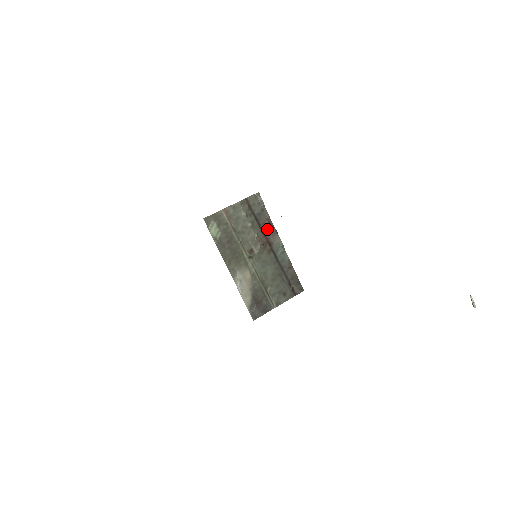
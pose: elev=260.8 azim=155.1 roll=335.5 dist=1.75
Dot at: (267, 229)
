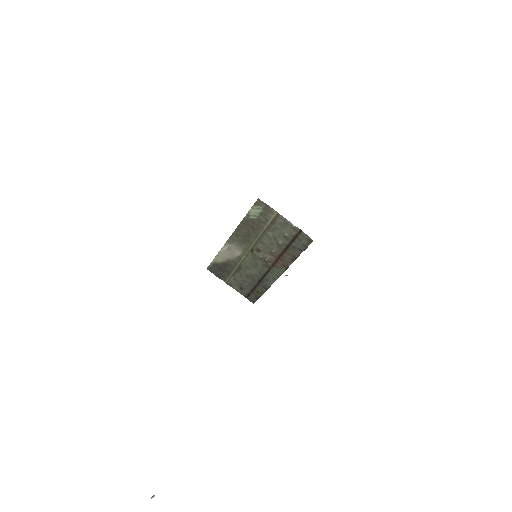
Dot at: (285, 259)
